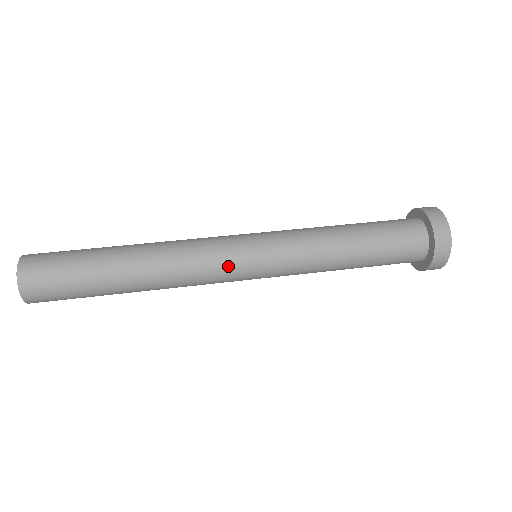
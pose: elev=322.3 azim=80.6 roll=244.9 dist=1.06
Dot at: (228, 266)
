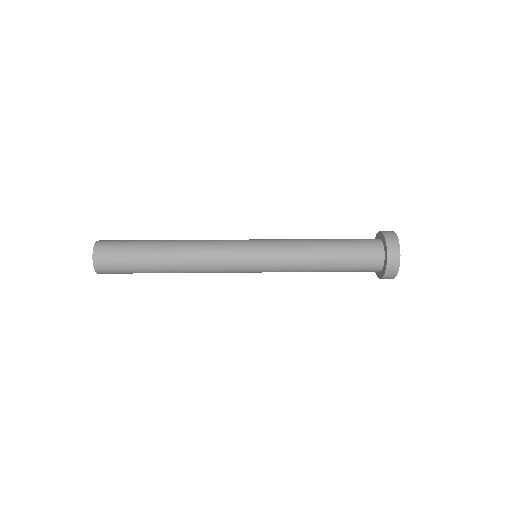
Dot at: (234, 263)
